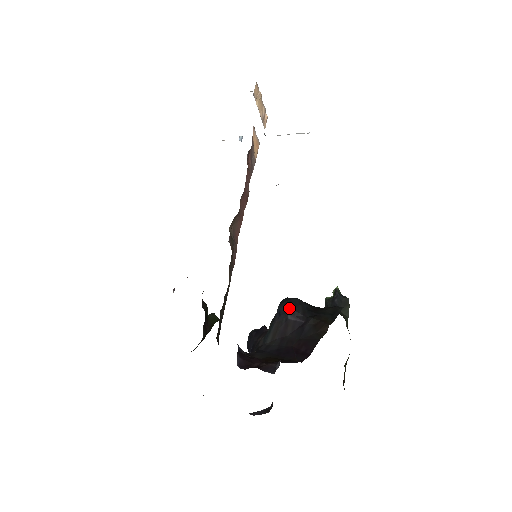
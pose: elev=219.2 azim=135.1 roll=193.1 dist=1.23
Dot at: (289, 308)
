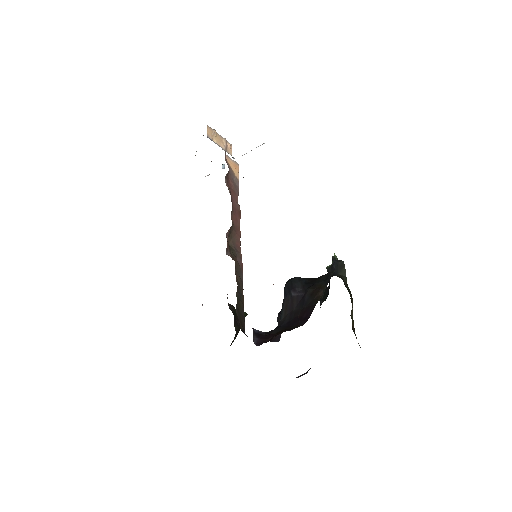
Dot at: (291, 287)
